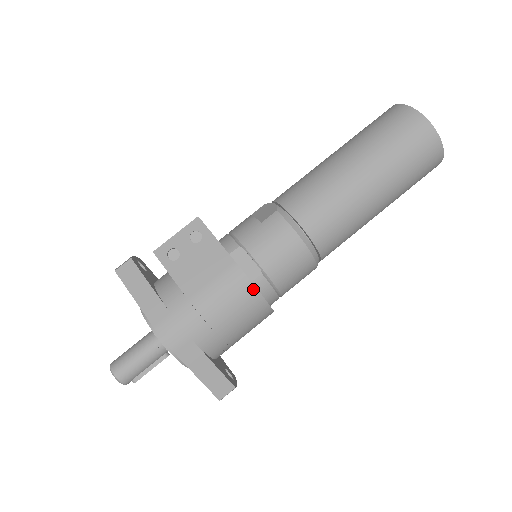
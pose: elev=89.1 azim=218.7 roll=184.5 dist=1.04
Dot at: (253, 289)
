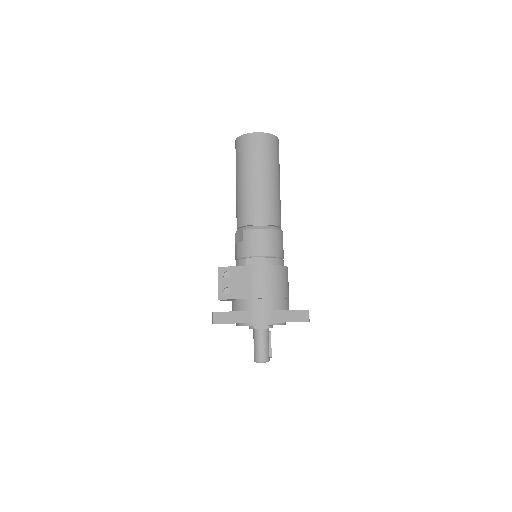
Dot at: (270, 267)
